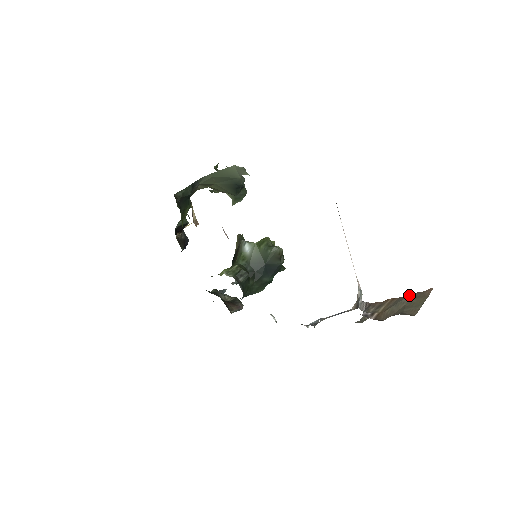
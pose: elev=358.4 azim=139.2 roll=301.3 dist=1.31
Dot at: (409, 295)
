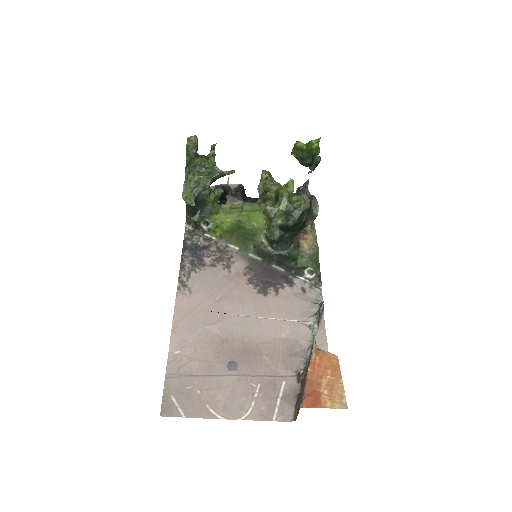
Dot at: (303, 389)
